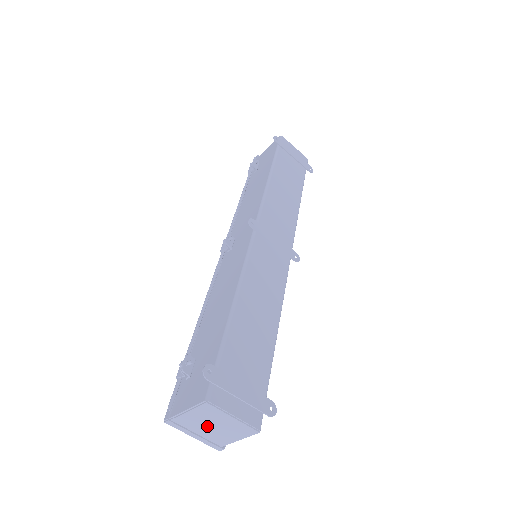
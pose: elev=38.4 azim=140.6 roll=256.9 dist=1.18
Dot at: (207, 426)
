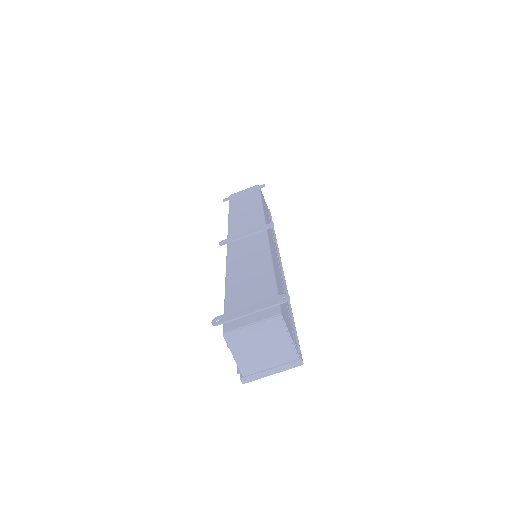
Dot at: (261, 354)
